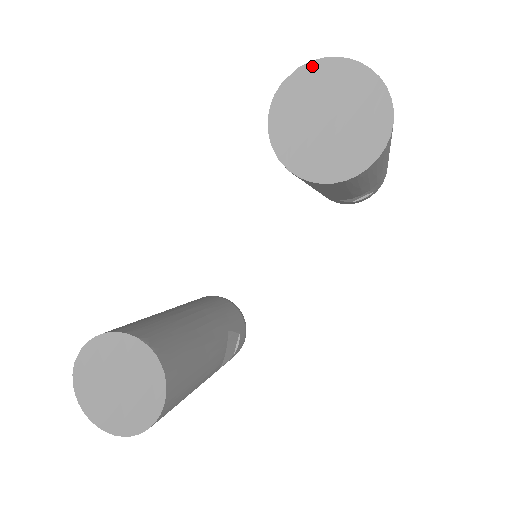
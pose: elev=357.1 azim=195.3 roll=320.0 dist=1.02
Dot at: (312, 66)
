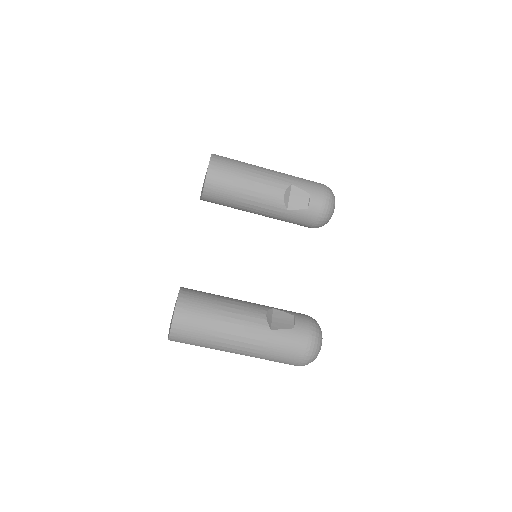
Dot at: (205, 176)
